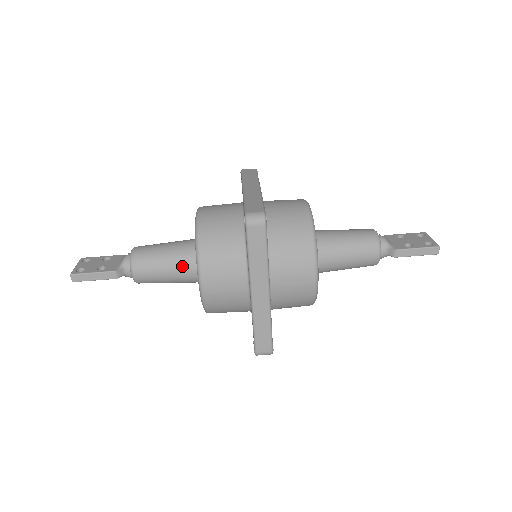
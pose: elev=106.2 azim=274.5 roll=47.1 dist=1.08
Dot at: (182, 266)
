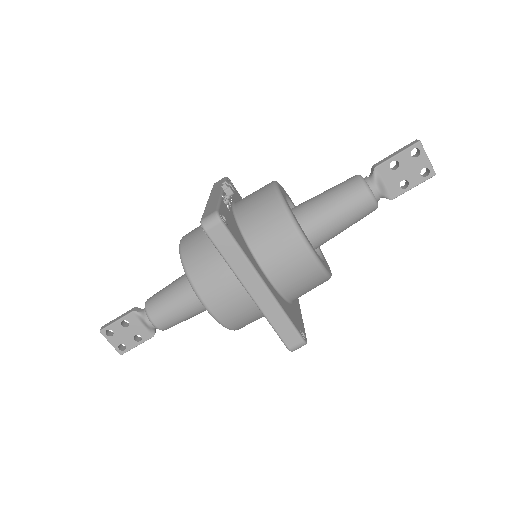
Dot at: occluded
